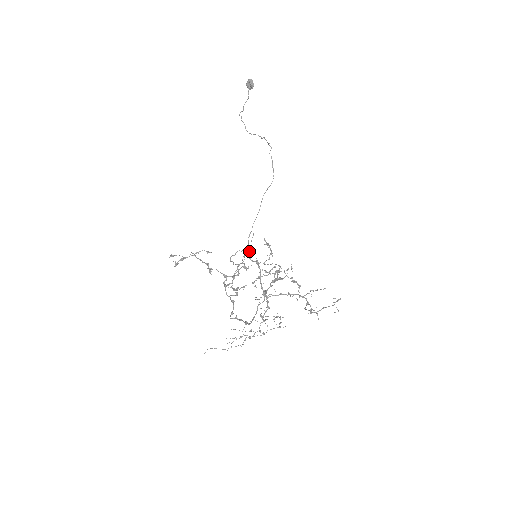
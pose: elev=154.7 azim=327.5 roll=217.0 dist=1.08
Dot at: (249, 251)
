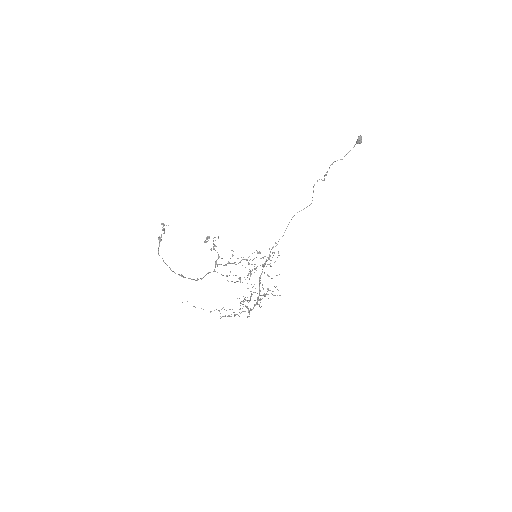
Dot at: (257, 252)
